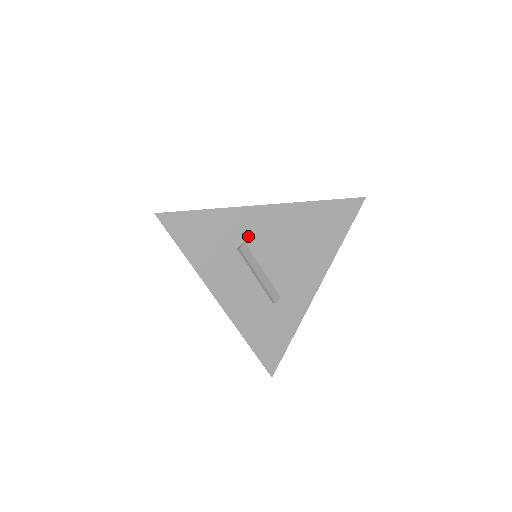
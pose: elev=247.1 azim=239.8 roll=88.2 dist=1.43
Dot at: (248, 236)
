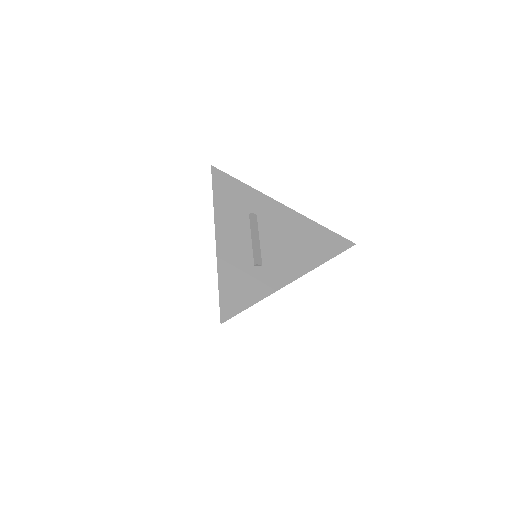
Dot at: (261, 213)
